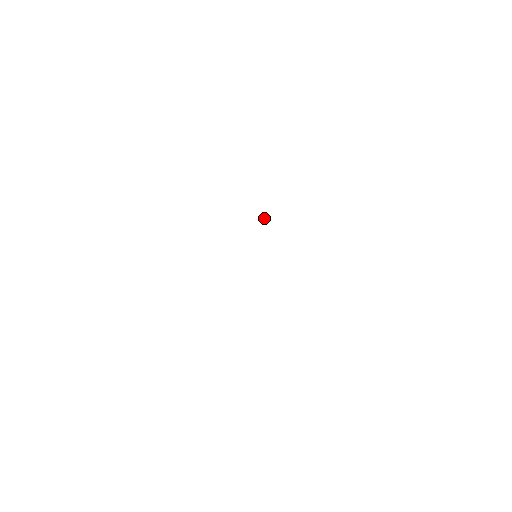
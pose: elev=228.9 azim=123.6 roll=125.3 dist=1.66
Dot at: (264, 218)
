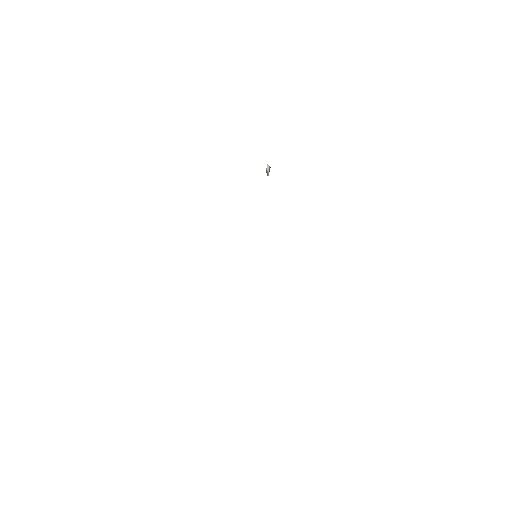
Dot at: (266, 170)
